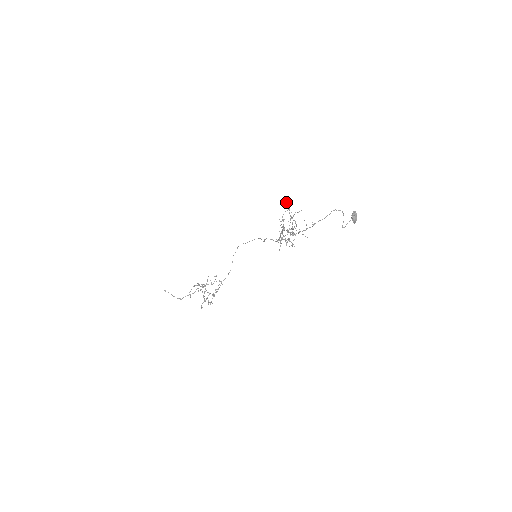
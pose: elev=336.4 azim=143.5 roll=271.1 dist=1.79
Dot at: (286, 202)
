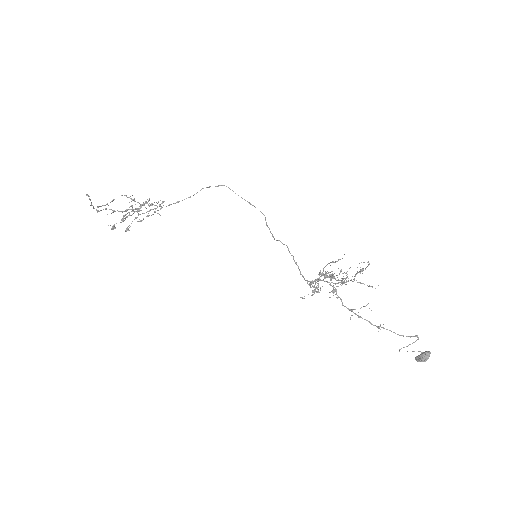
Dot at: occluded
